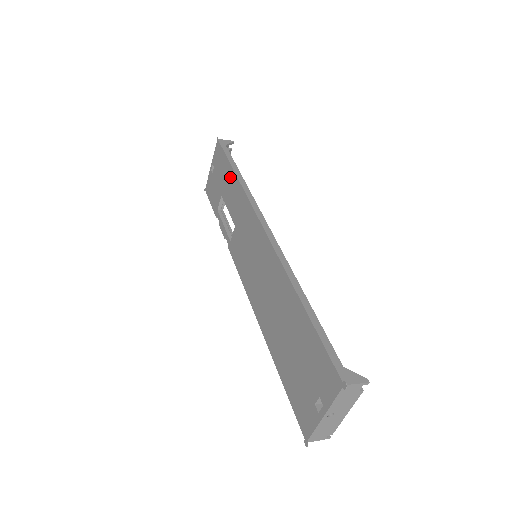
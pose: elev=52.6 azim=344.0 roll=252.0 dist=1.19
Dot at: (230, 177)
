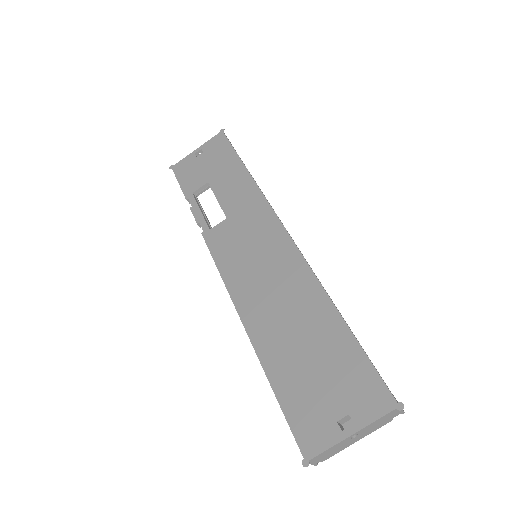
Dot at: (236, 171)
